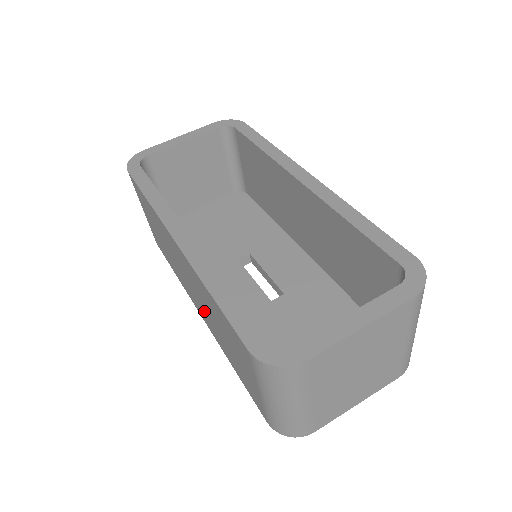
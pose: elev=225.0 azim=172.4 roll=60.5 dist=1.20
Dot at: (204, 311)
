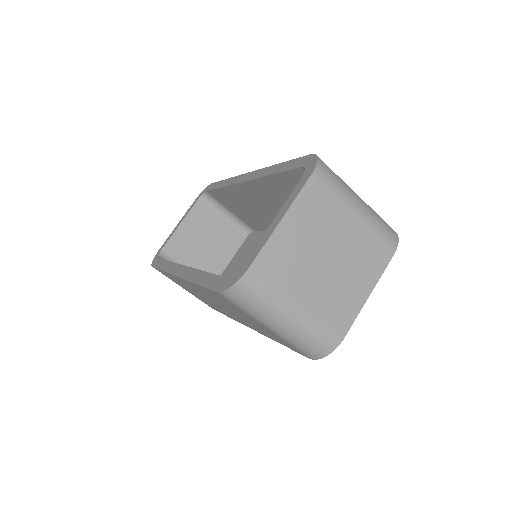
Dot at: (235, 316)
